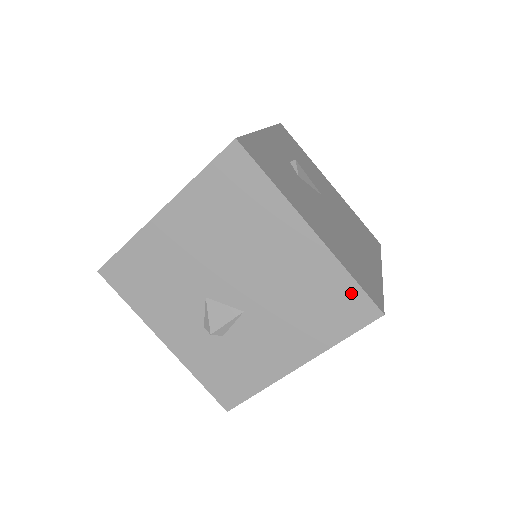
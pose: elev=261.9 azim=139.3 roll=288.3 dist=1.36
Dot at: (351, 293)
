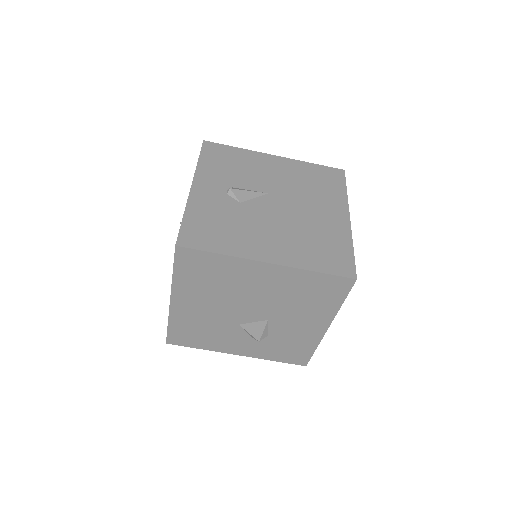
Dot at: (325, 280)
